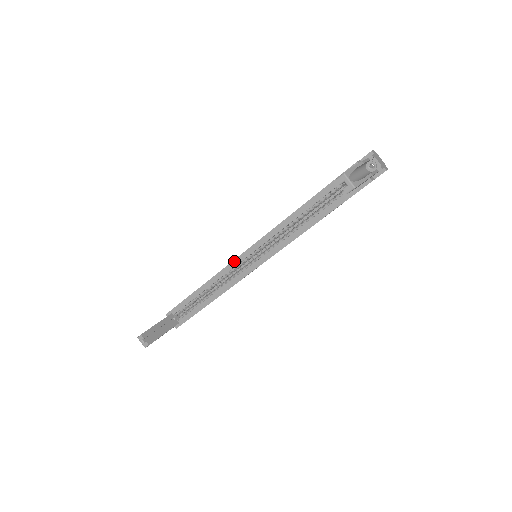
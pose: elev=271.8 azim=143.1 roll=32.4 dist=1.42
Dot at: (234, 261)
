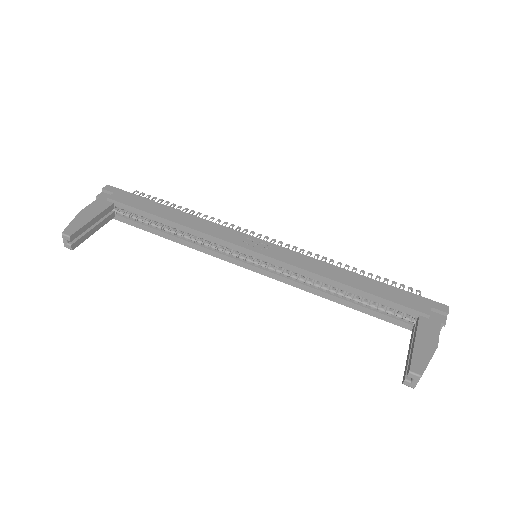
Dot at: (231, 244)
